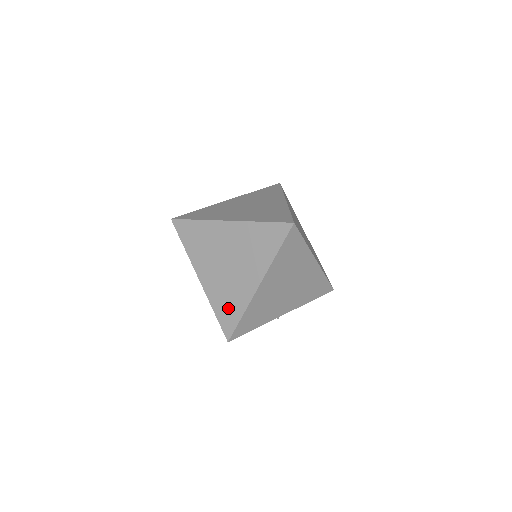
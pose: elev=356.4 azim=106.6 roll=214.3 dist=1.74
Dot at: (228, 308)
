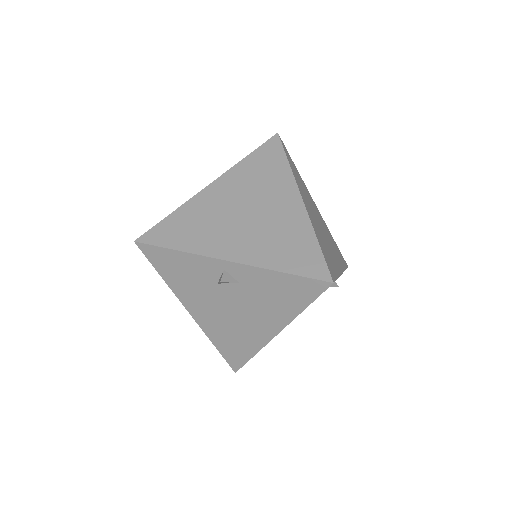
Dot at: occluded
